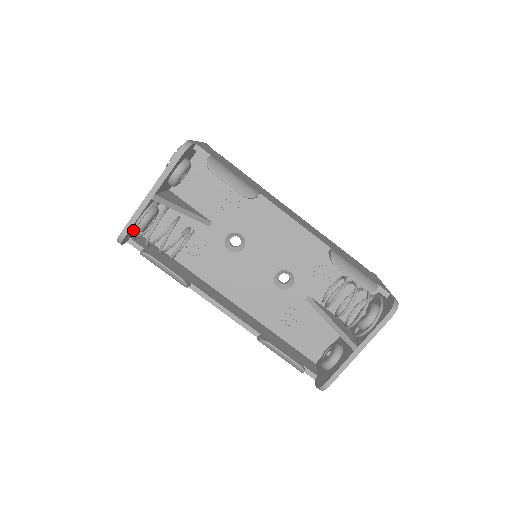
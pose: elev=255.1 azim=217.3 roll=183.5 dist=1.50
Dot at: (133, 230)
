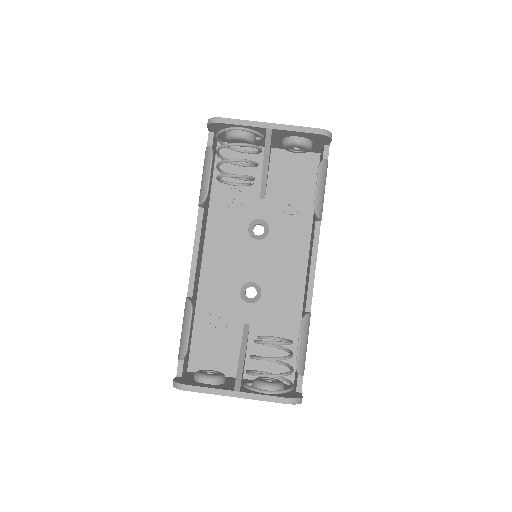
Dot at: (228, 128)
